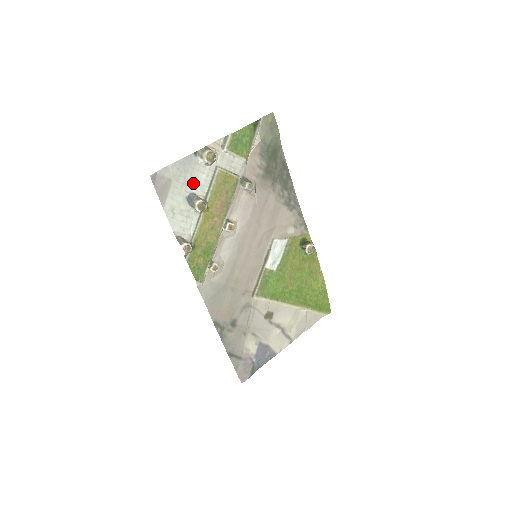
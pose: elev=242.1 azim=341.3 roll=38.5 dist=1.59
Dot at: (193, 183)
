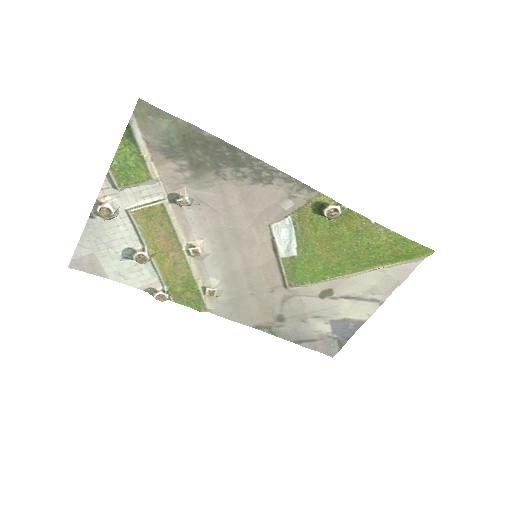
Dot at: (117, 241)
